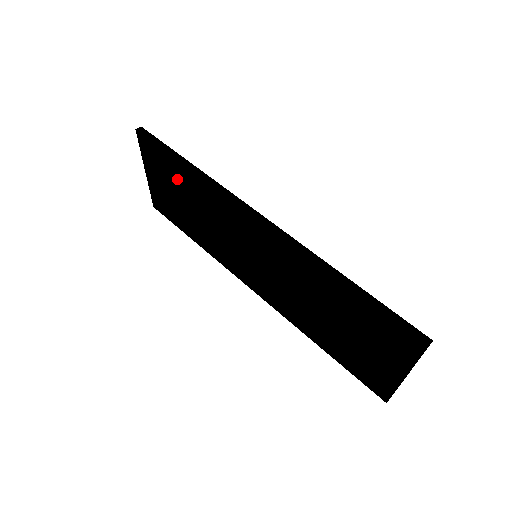
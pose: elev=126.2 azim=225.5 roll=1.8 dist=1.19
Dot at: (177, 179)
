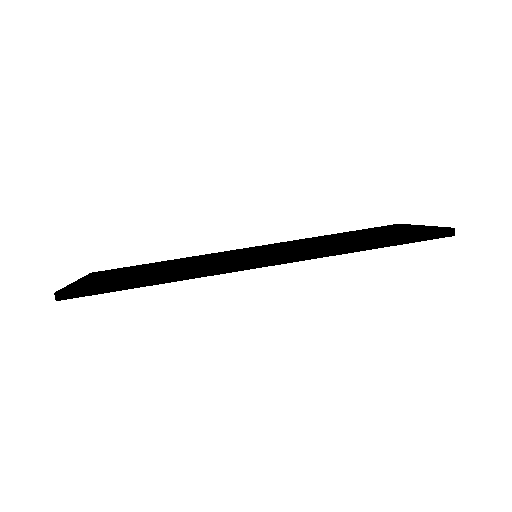
Dot at: occluded
